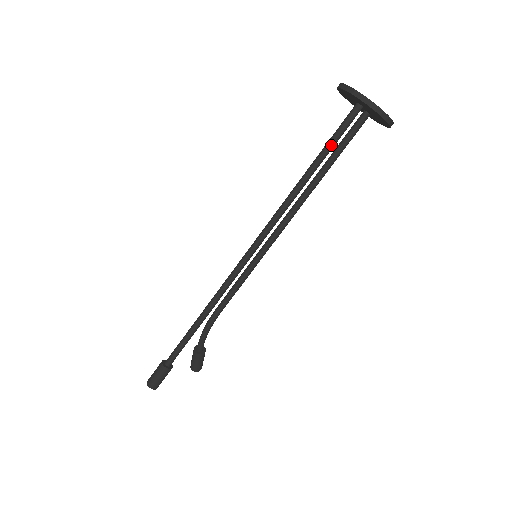
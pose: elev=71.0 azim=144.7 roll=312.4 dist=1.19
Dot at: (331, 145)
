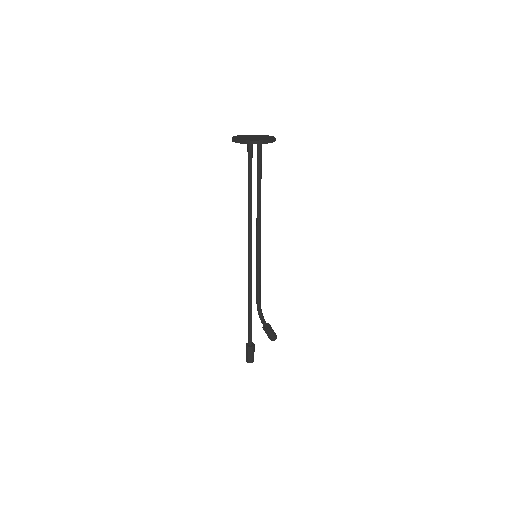
Dot at: (250, 172)
